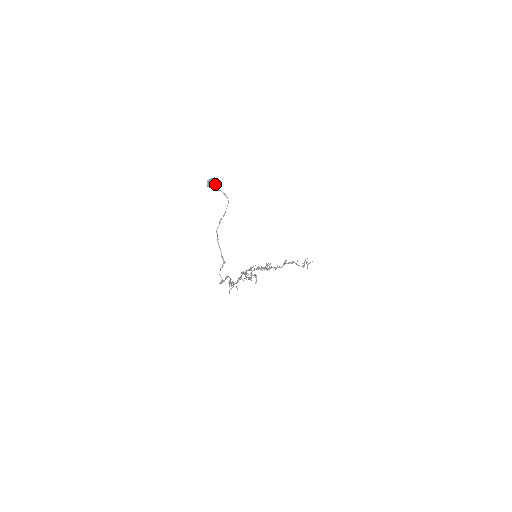
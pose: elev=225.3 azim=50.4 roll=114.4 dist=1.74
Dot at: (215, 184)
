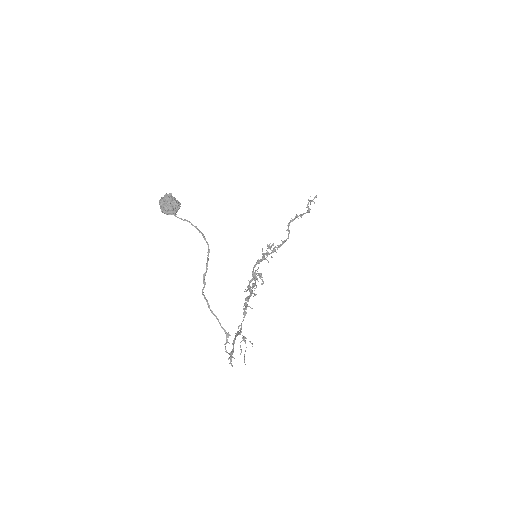
Dot at: (174, 207)
